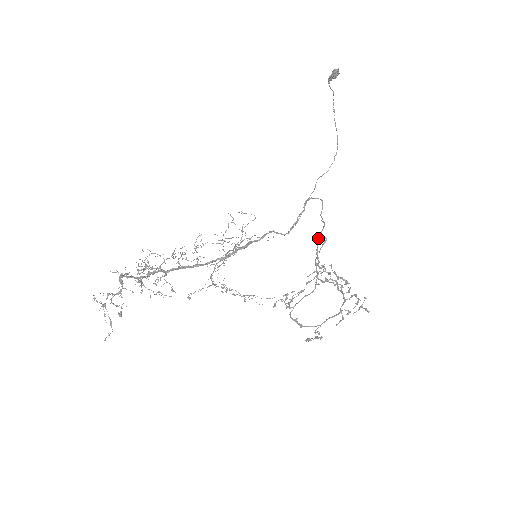
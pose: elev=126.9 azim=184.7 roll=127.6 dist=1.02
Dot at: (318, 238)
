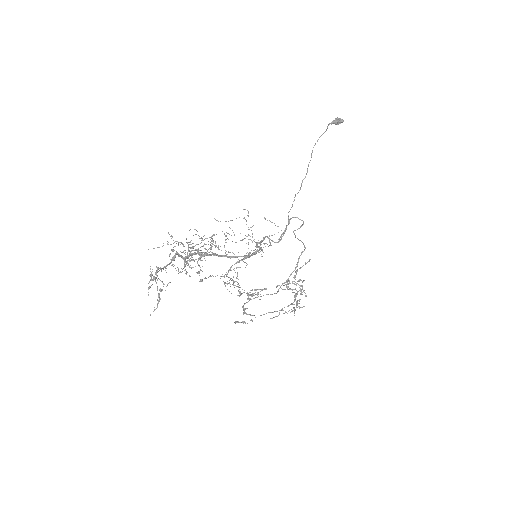
Dot at: (300, 255)
